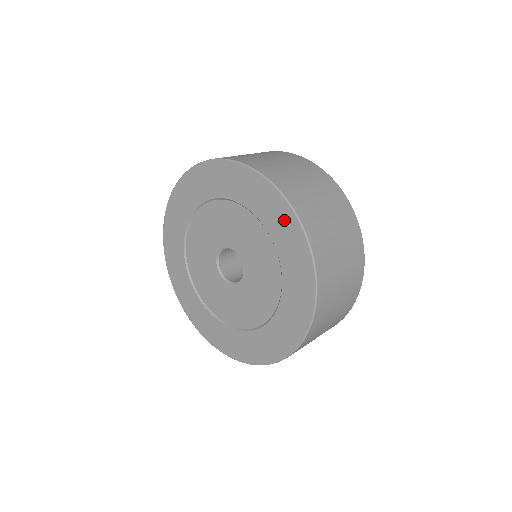
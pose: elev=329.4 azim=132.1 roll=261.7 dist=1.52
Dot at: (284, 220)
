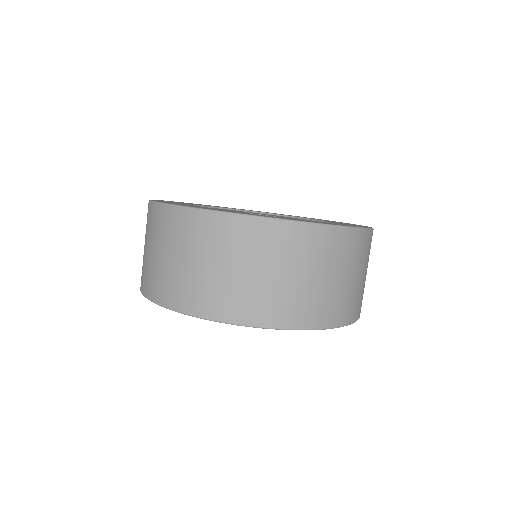
Dot at: occluded
